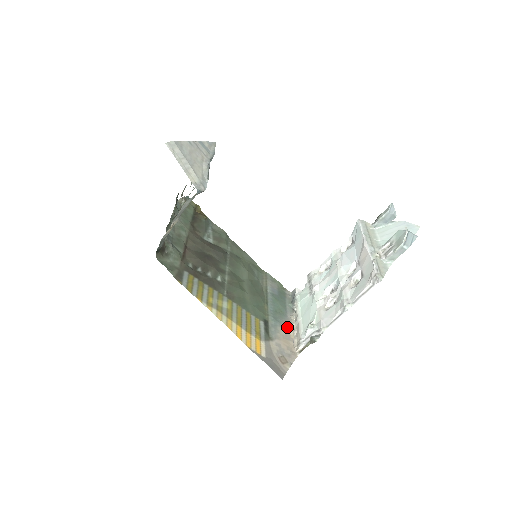
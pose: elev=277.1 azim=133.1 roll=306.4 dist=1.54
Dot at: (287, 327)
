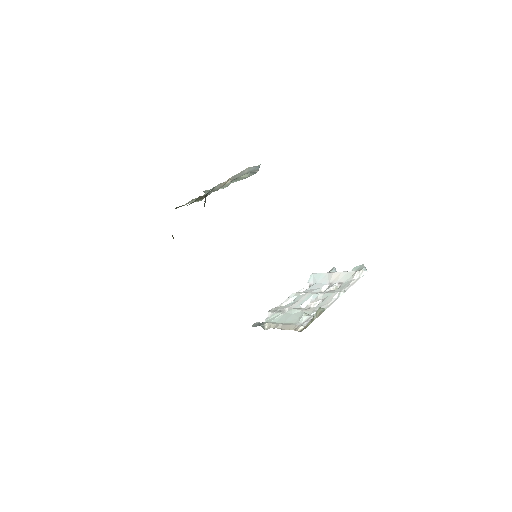
Dot at: occluded
